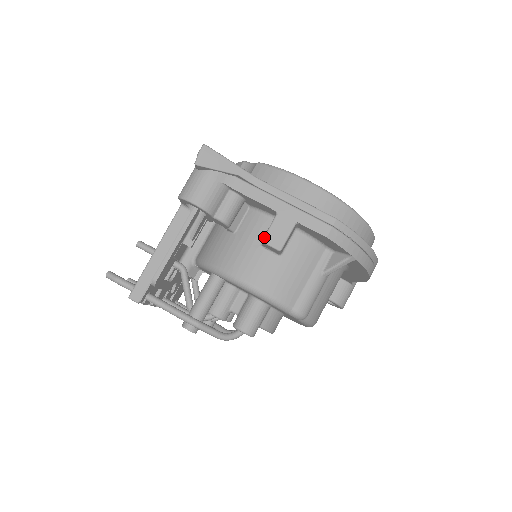
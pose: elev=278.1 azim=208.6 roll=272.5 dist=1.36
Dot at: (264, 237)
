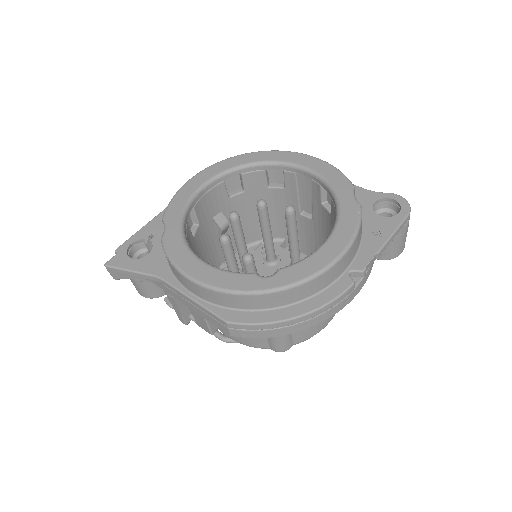
Dot at: occluded
